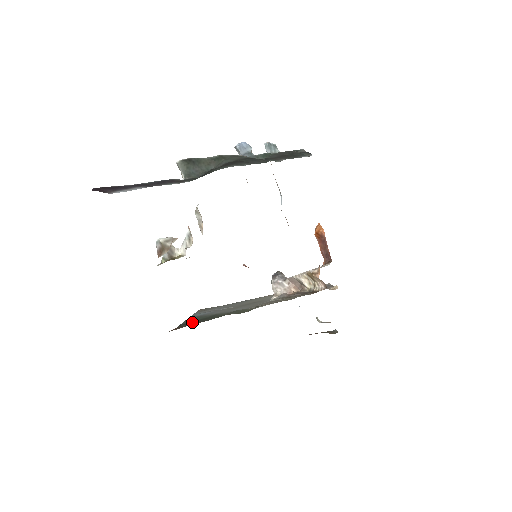
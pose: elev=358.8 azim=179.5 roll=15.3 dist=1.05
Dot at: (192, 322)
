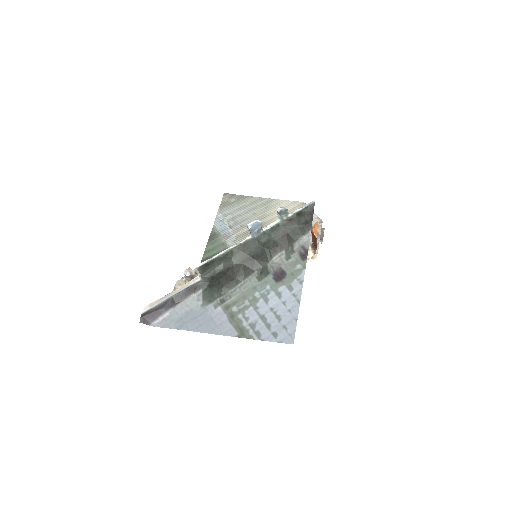
Dot at: occluded
